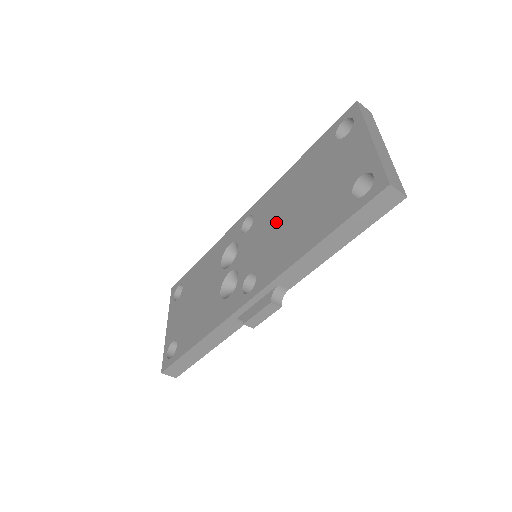
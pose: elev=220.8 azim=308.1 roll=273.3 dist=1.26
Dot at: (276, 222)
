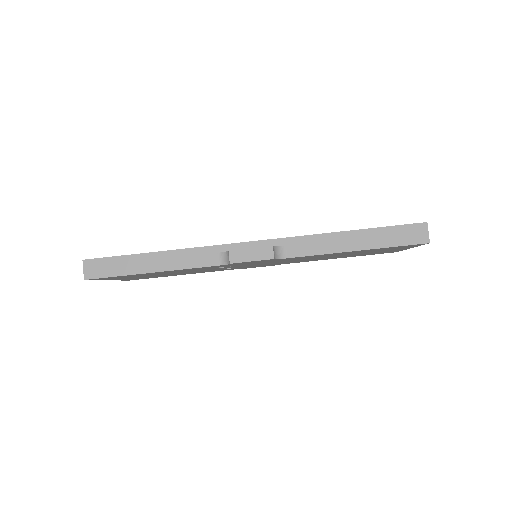
Dot at: occluded
